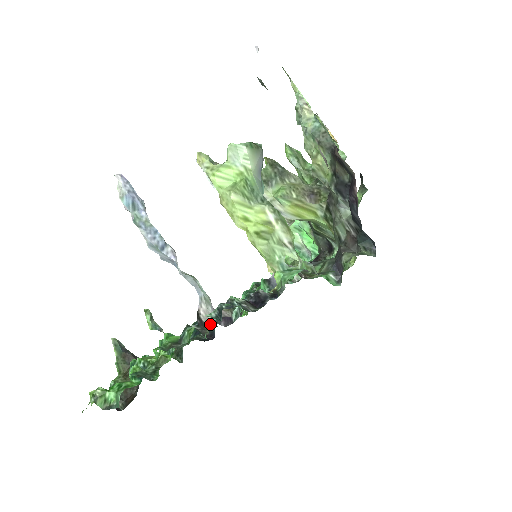
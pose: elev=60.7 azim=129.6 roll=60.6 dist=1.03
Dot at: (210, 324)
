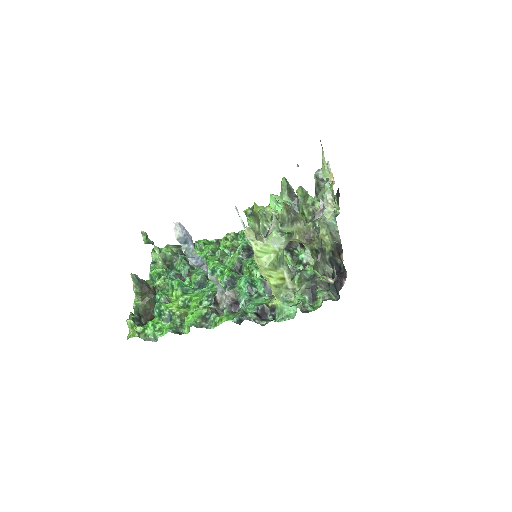
Dot at: (226, 312)
